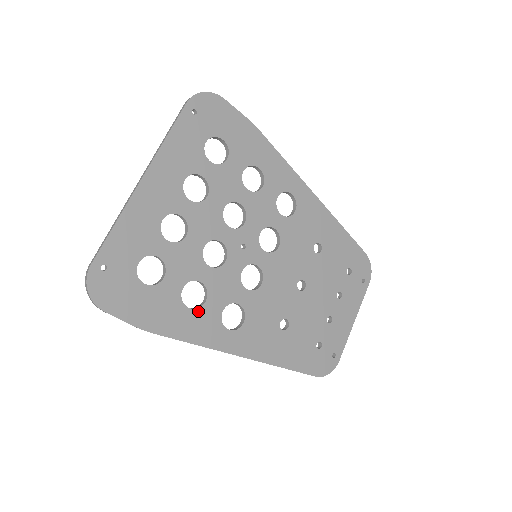
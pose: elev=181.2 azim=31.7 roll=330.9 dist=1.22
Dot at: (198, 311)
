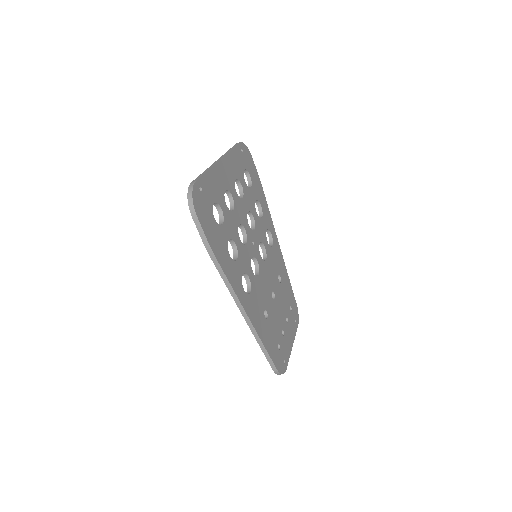
Dot at: (233, 262)
